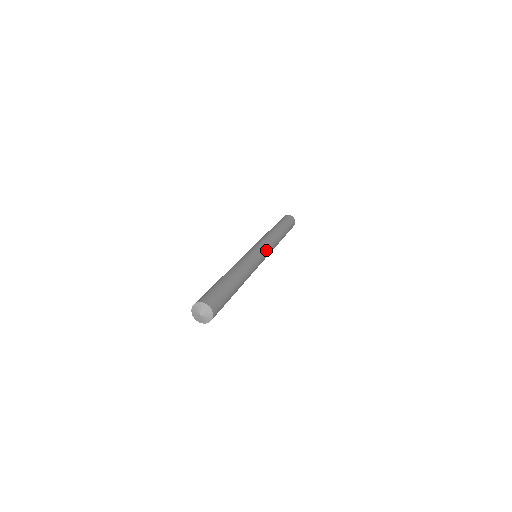
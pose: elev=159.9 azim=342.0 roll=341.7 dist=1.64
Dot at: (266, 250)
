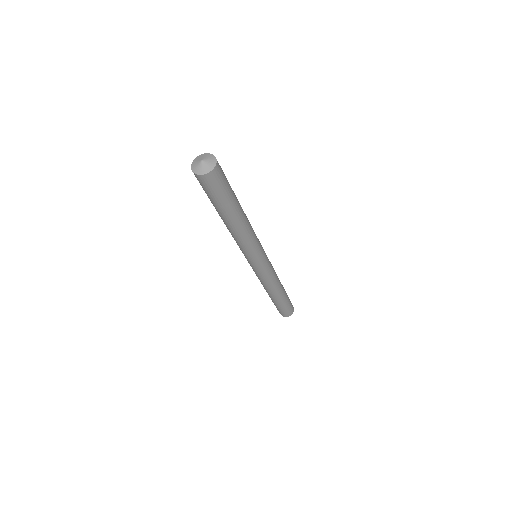
Dot at: occluded
